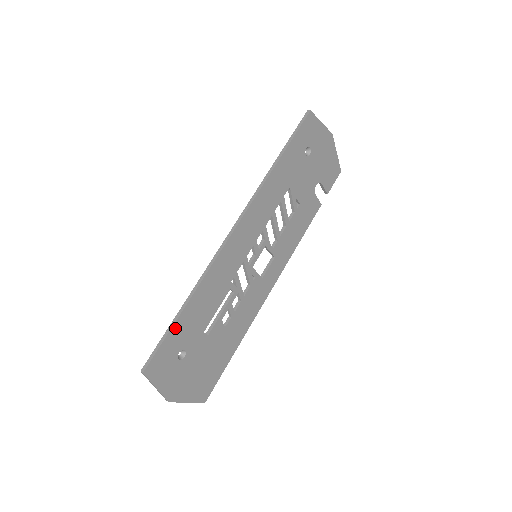
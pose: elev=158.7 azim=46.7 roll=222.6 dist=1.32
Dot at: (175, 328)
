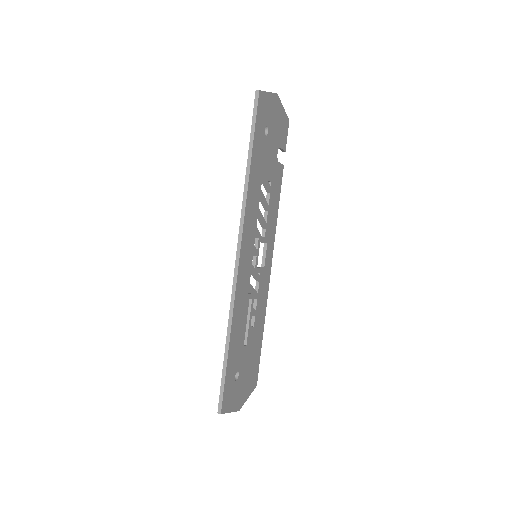
Dot at: (228, 365)
